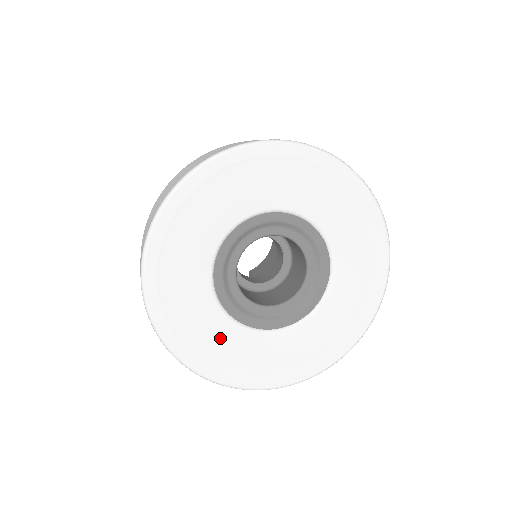
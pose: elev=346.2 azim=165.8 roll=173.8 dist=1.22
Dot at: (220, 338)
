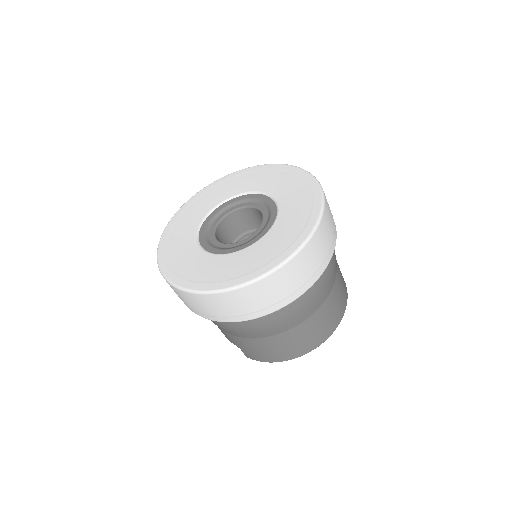
Dot at: (183, 239)
